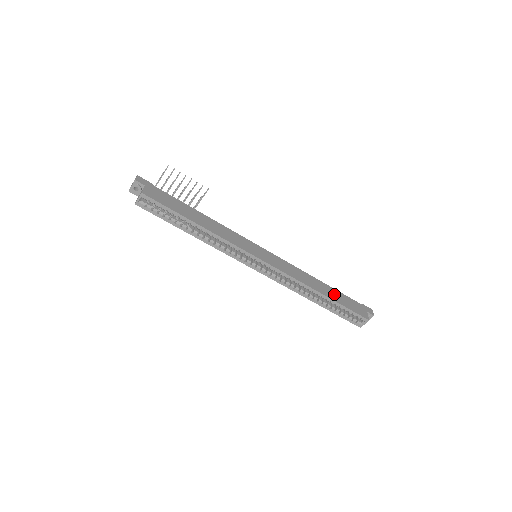
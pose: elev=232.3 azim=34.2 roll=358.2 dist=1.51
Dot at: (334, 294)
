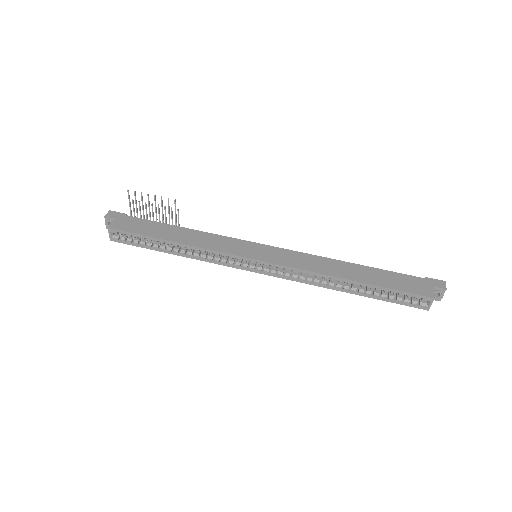
Dot at: (373, 275)
